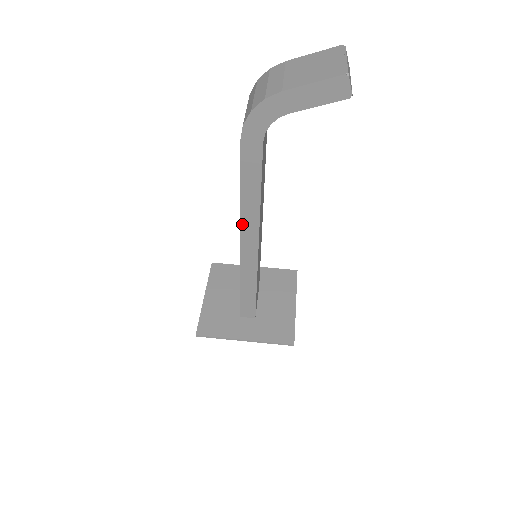
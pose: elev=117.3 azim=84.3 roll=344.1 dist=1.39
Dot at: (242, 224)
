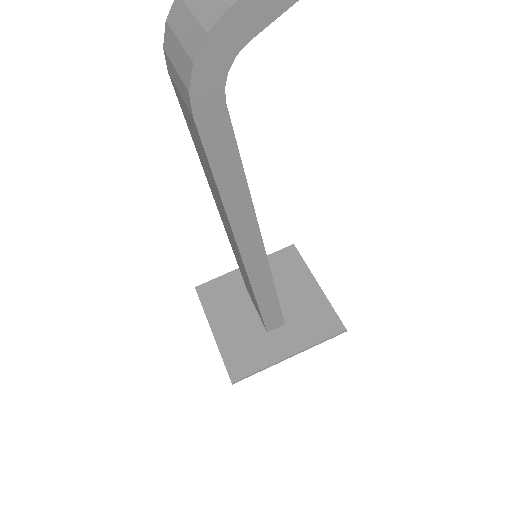
Dot at: (234, 229)
